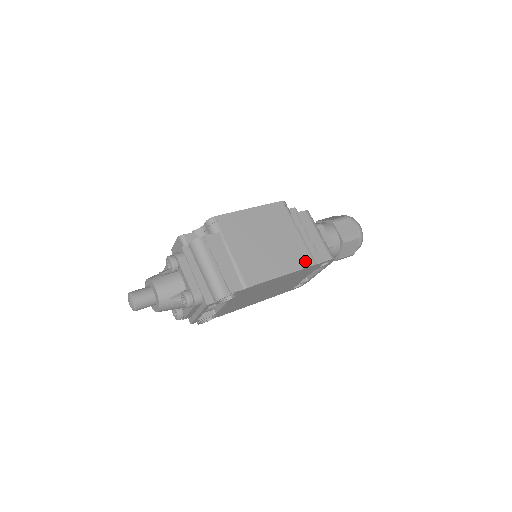
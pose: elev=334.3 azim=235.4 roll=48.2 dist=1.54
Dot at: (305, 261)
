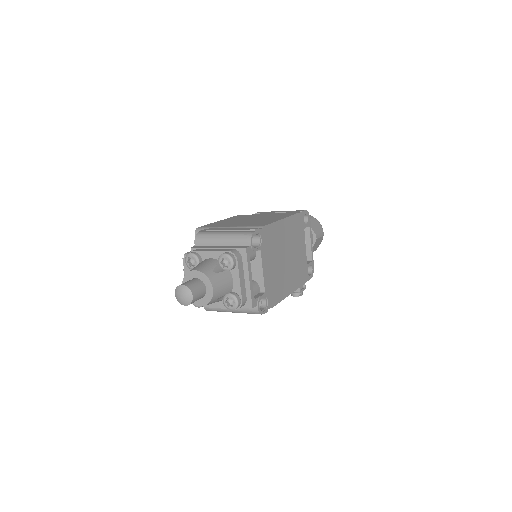
Dot at: (289, 214)
